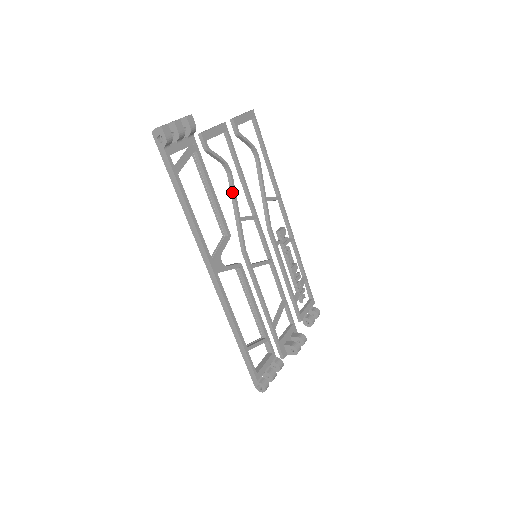
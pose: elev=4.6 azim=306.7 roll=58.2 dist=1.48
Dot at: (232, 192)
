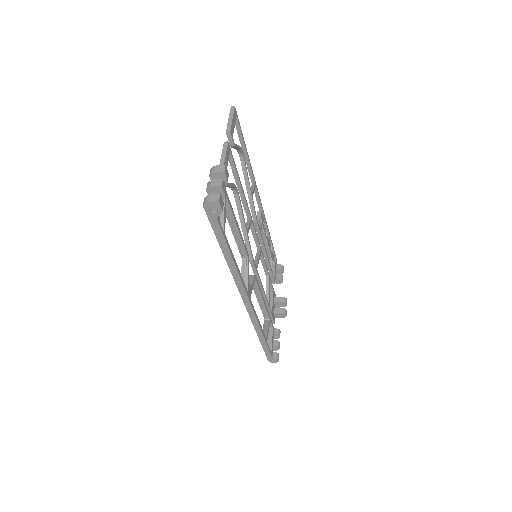
Dot at: (240, 211)
